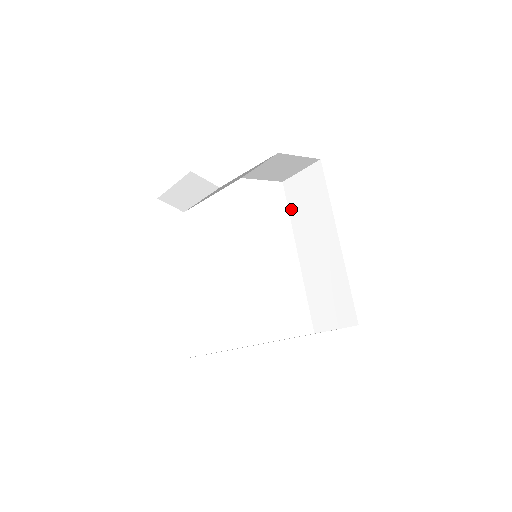
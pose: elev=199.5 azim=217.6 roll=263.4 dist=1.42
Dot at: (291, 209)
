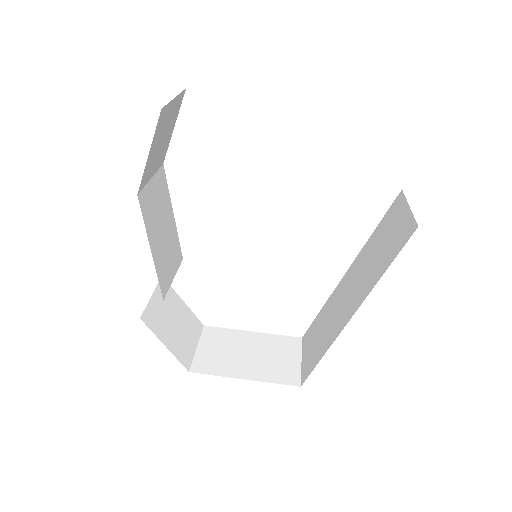
Dot at: occluded
